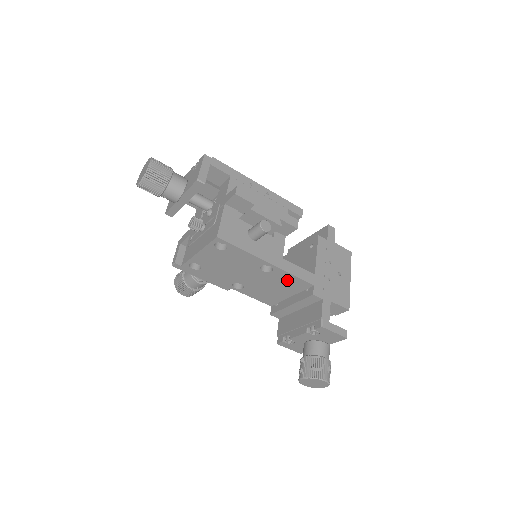
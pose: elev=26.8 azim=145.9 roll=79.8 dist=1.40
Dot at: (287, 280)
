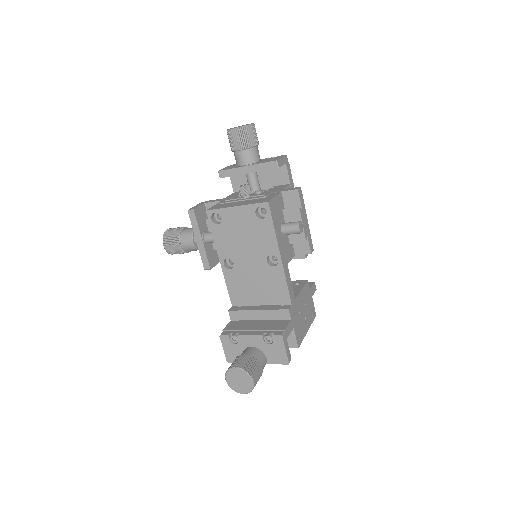
Dot at: (276, 284)
